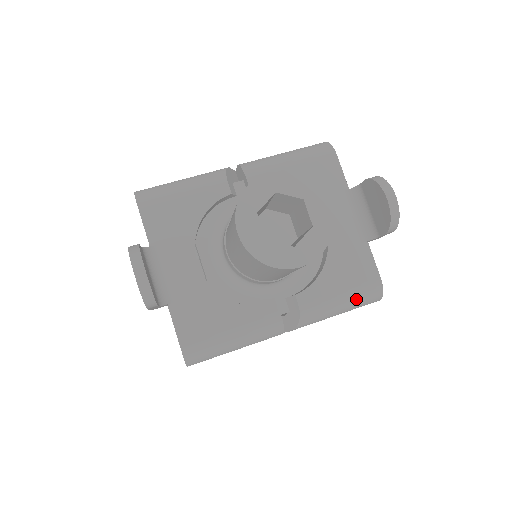
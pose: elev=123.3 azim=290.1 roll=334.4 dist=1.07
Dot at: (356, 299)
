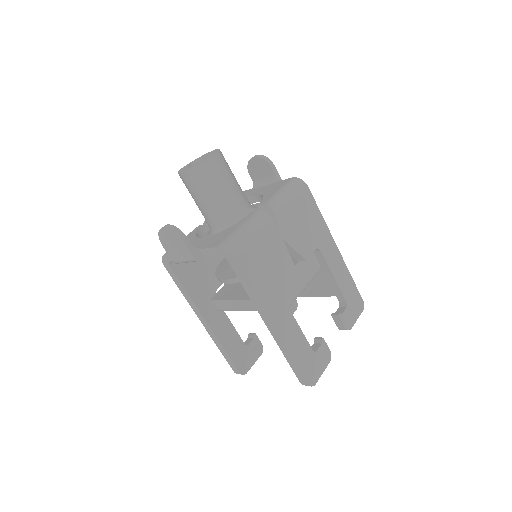
Dot at: (289, 187)
